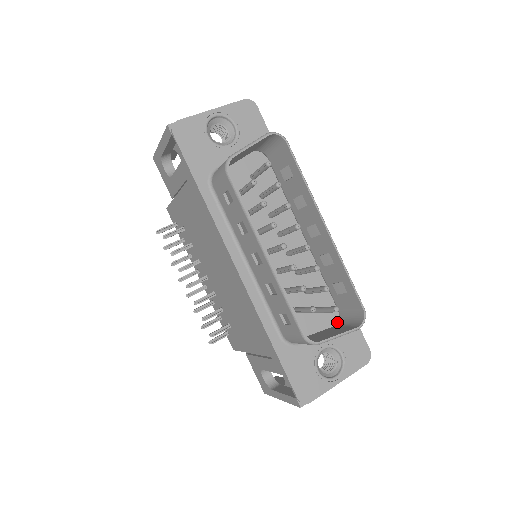
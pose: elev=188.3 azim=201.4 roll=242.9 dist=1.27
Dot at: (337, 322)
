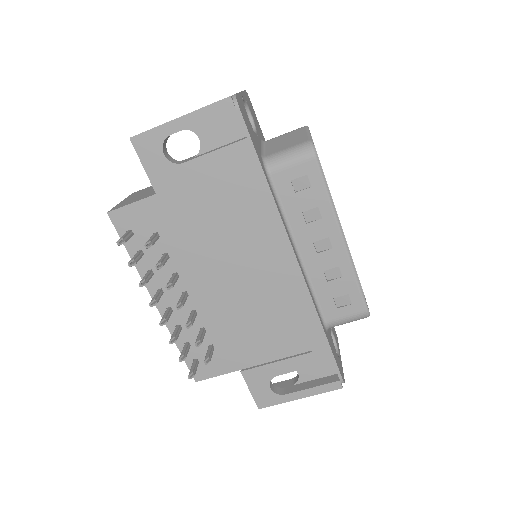
Dot at: occluded
